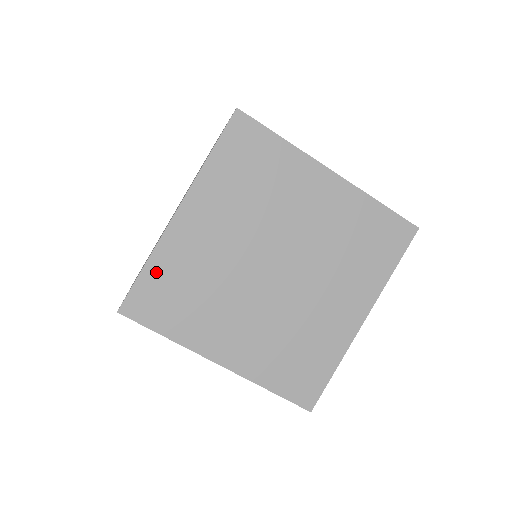
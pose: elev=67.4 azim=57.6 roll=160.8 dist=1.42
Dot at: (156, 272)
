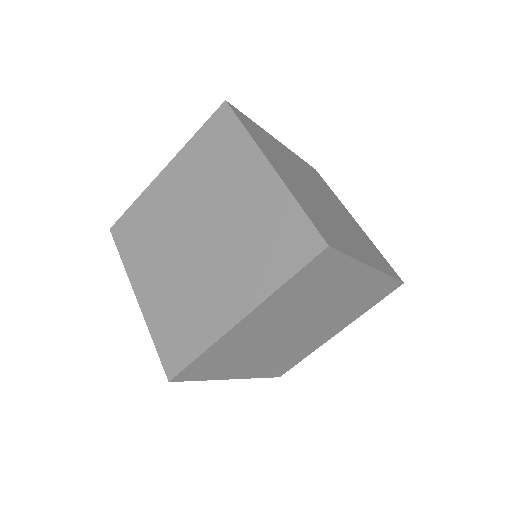
Dot at: (256, 126)
